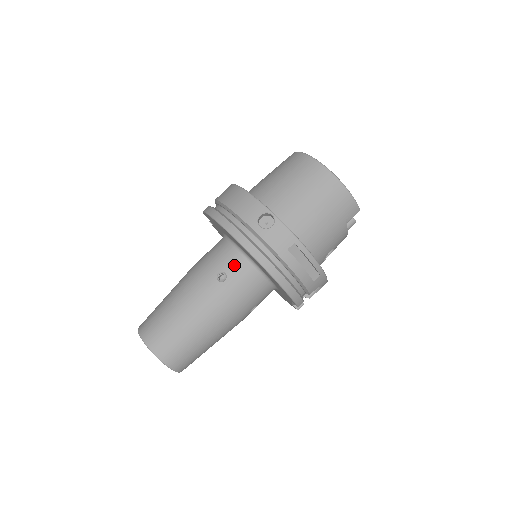
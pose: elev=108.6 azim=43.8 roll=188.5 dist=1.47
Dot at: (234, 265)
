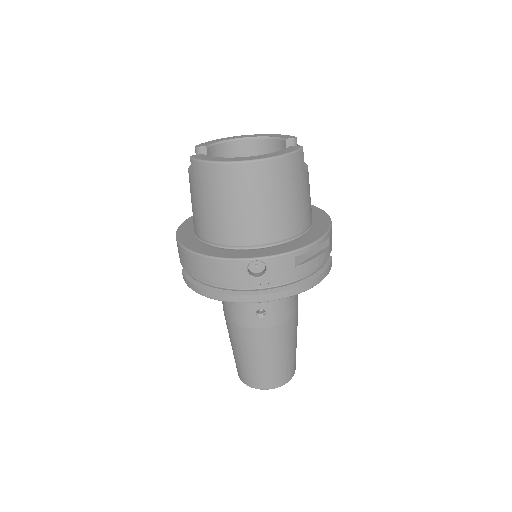
Dot at: occluded
